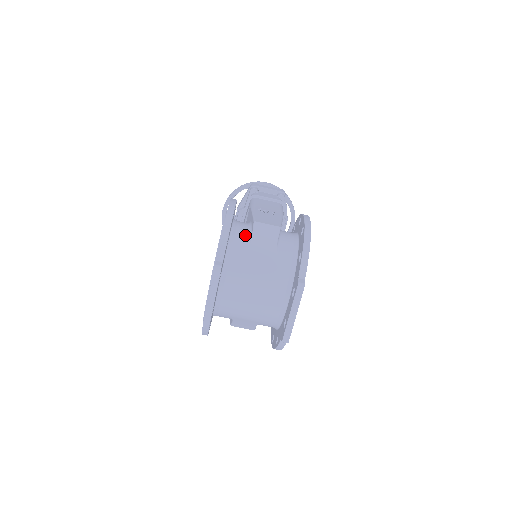
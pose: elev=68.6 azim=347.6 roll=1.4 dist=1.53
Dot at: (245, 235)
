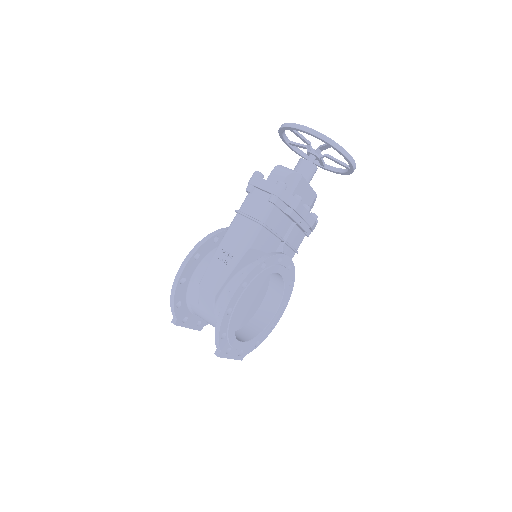
Dot at: (197, 292)
